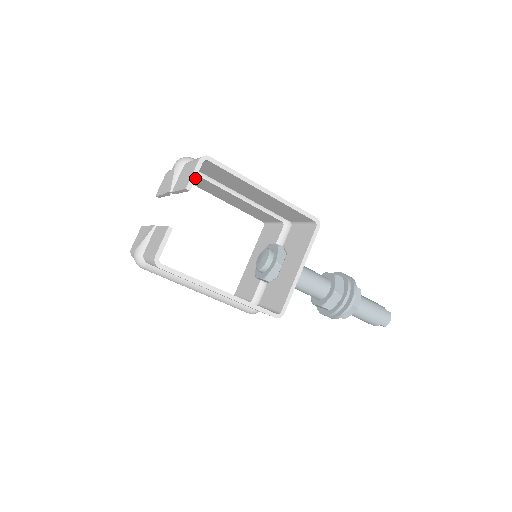
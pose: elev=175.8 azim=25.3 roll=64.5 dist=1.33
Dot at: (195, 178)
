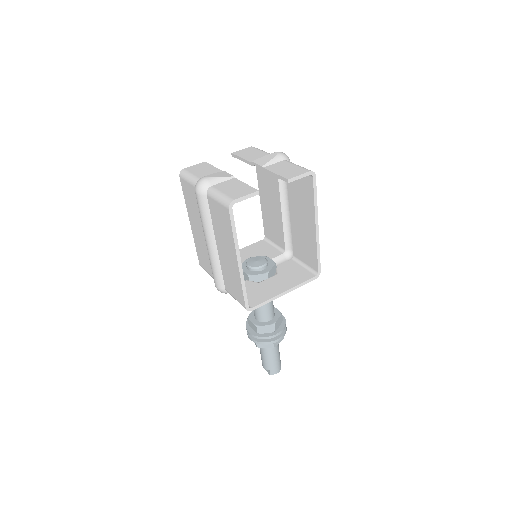
Dot at: occluded
